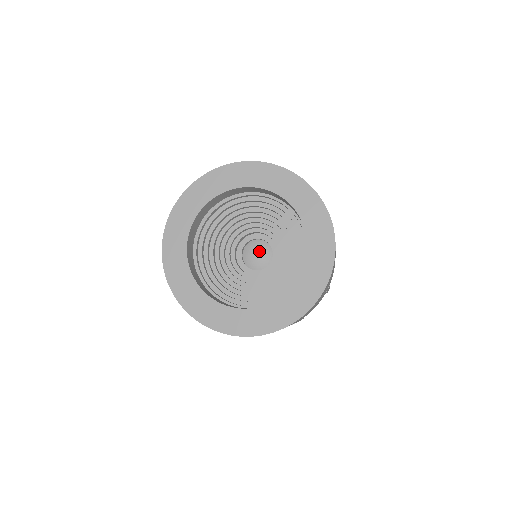
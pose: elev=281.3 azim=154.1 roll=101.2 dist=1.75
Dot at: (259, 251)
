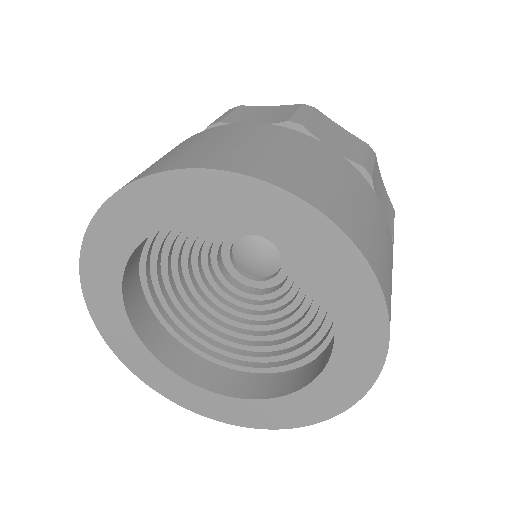
Dot at: (255, 252)
